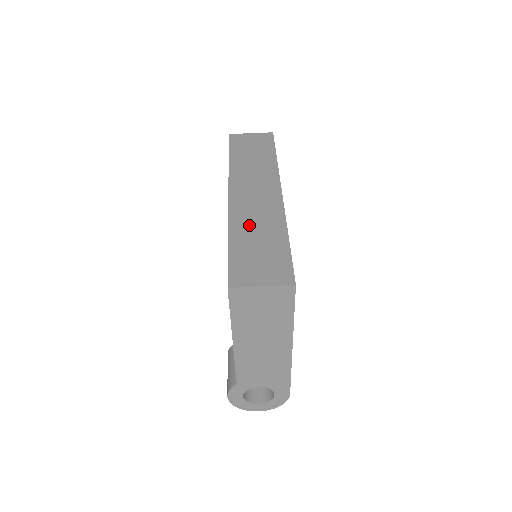
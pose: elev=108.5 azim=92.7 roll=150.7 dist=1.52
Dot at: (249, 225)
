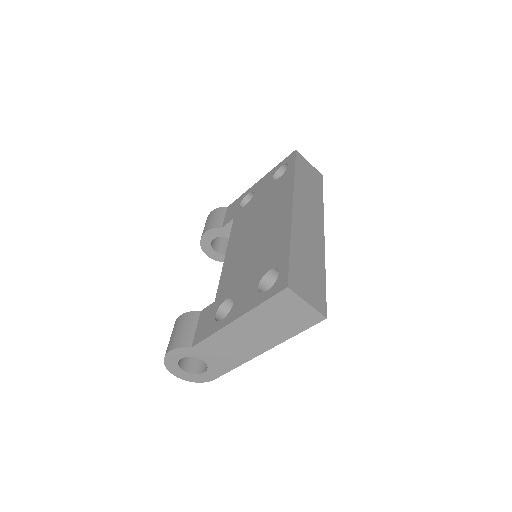
Dot at: (304, 244)
